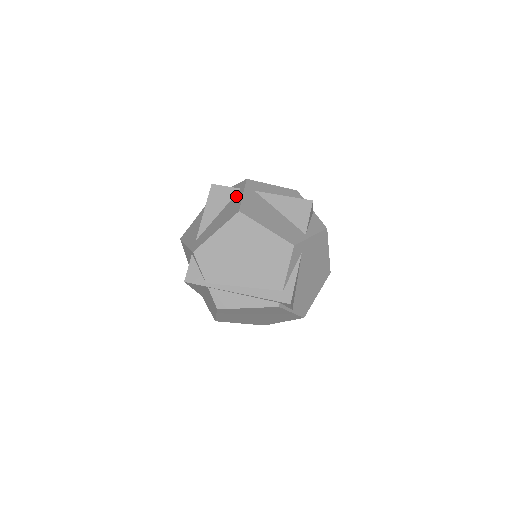
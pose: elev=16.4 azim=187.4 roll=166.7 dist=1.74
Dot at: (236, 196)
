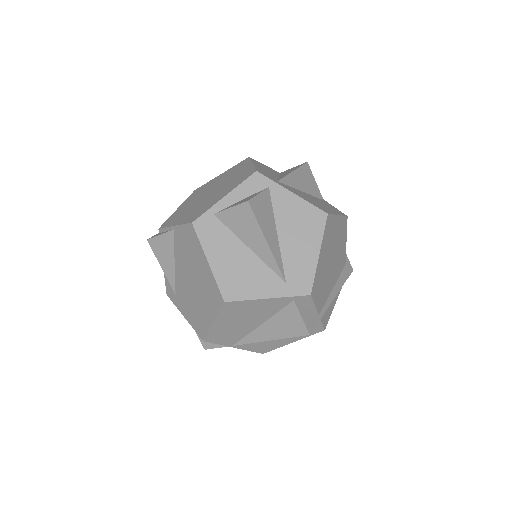
Dot at: (279, 199)
